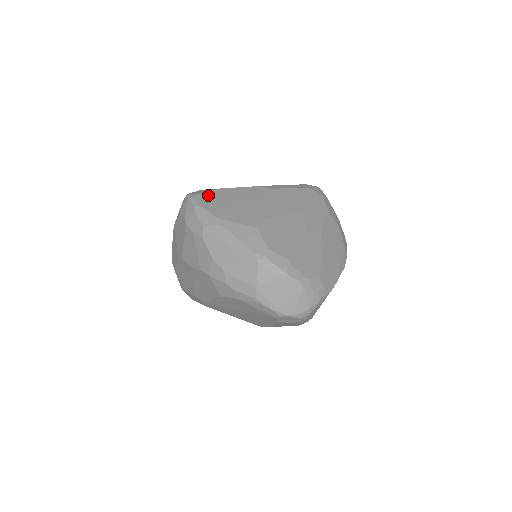
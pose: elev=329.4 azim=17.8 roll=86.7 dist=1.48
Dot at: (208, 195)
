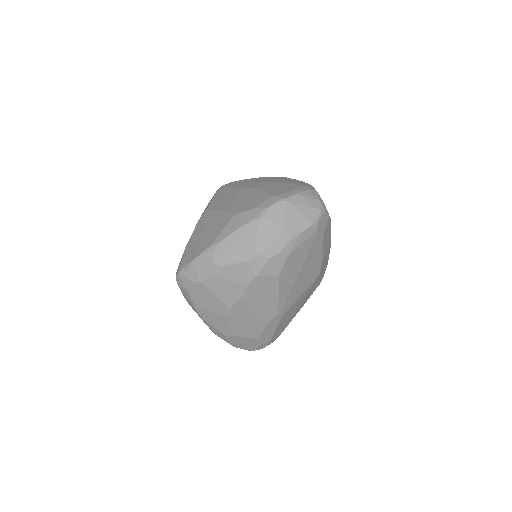
Dot at: (186, 257)
